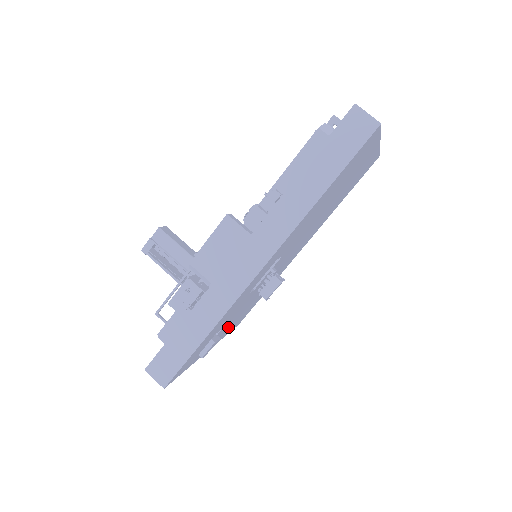
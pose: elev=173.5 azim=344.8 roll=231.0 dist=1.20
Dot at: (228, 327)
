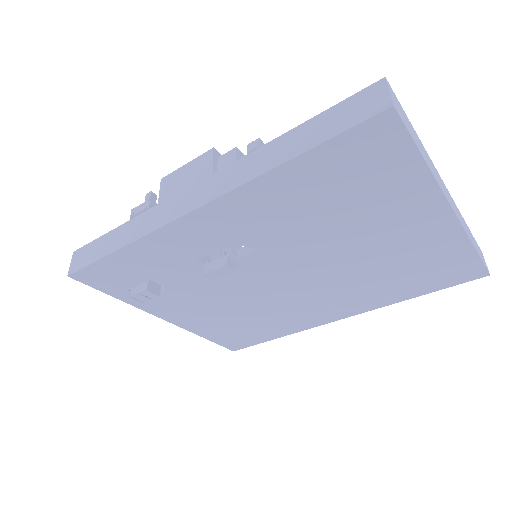
Dot at: (193, 312)
